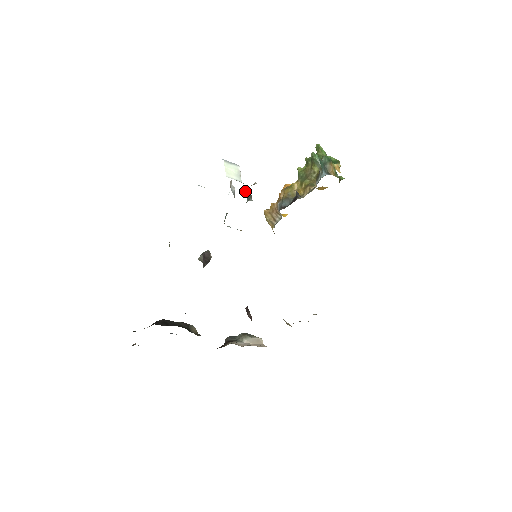
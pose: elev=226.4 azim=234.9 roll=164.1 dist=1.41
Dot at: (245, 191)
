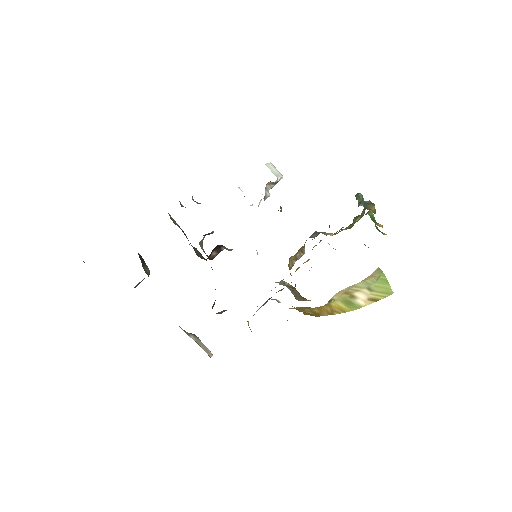
Dot at: occluded
